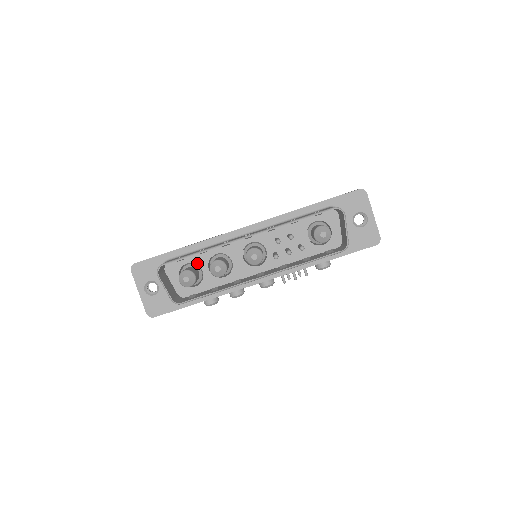
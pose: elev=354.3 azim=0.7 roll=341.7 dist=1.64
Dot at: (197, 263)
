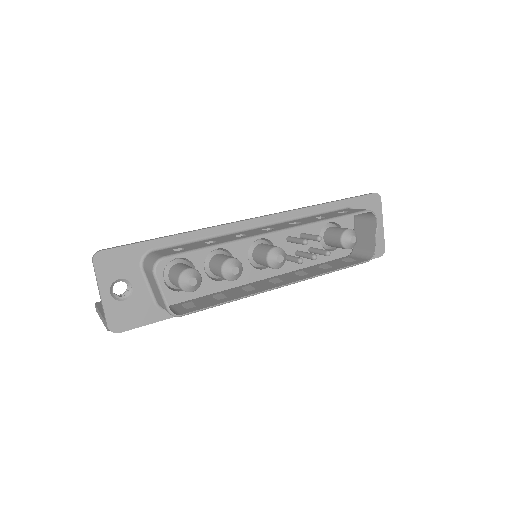
Dot at: (190, 259)
